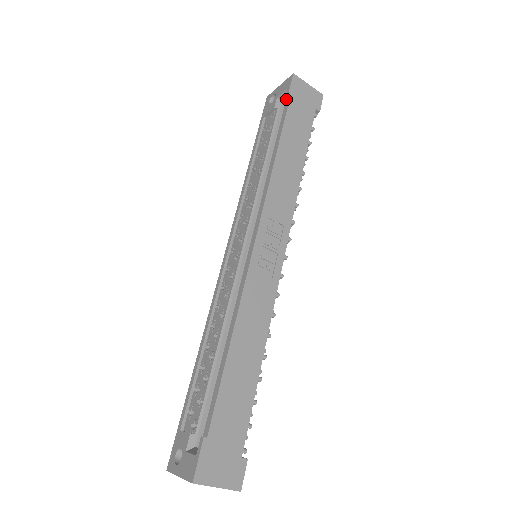
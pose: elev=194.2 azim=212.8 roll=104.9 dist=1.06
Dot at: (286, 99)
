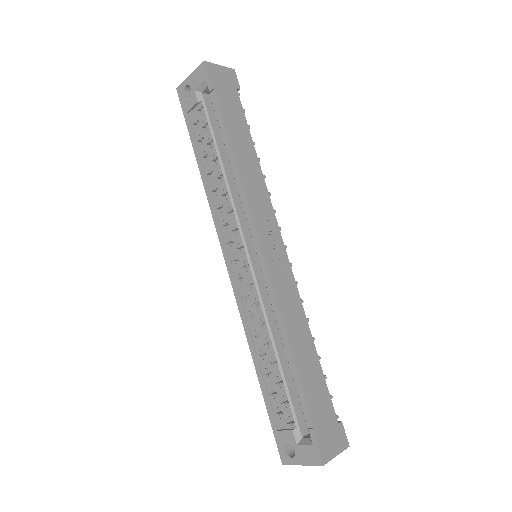
Dot at: (210, 92)
